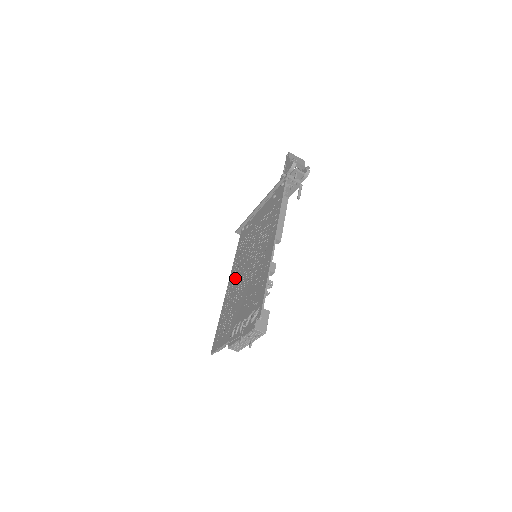
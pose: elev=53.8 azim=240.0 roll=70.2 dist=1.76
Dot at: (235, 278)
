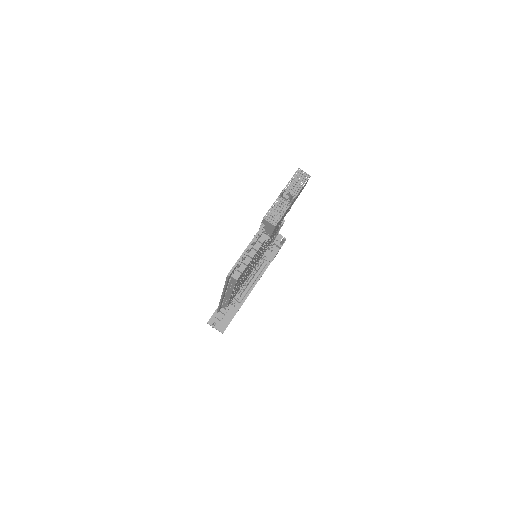
Dot at: occluded
